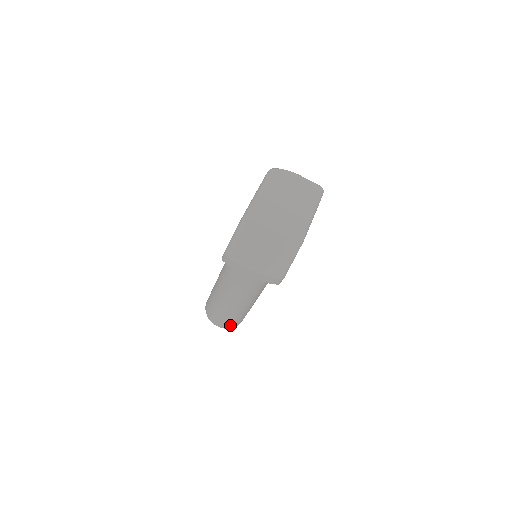
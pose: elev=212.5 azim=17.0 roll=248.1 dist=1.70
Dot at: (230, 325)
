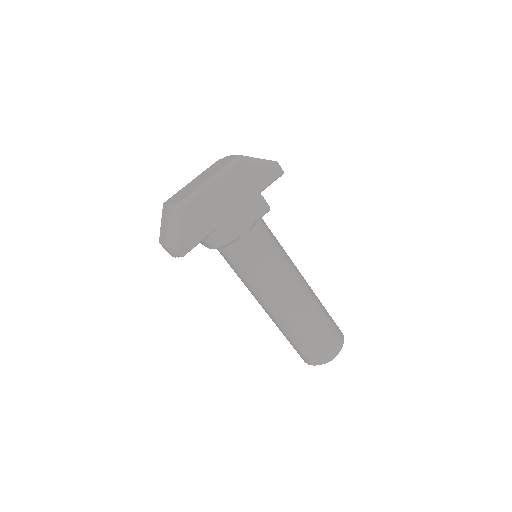
Dot at: (309, 359)
